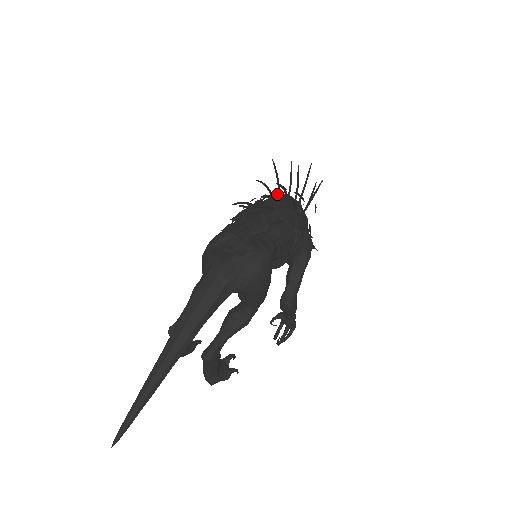
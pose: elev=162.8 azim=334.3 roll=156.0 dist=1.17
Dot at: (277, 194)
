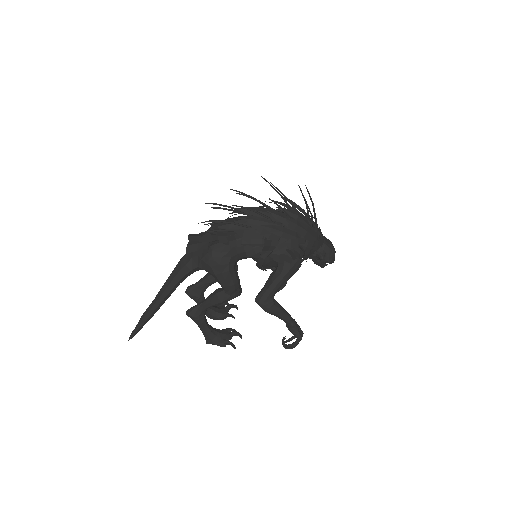
Dot at: occluded
